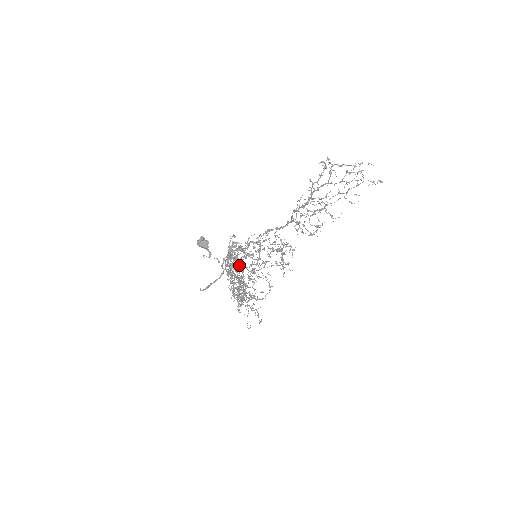
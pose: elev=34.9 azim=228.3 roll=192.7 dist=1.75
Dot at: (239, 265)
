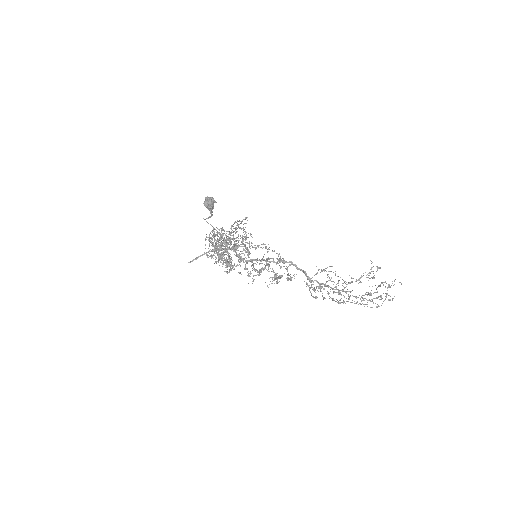
Dot at: occluded
